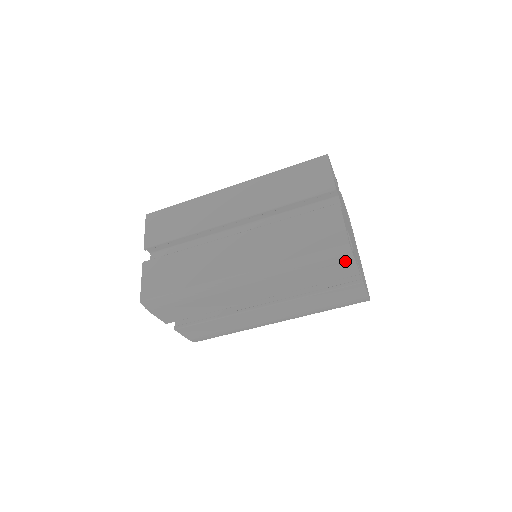
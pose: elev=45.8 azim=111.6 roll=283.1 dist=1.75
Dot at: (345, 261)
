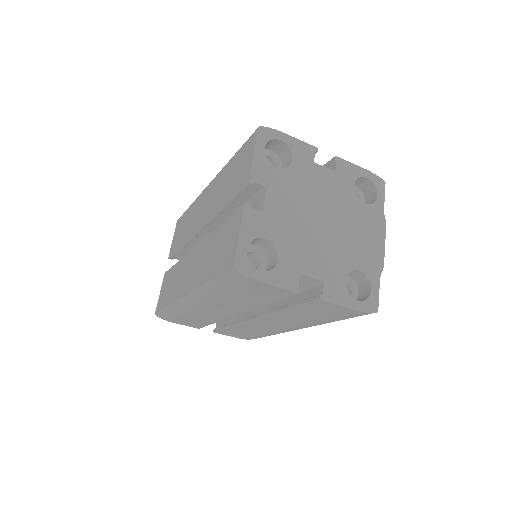
Dot at: (254, 284)
